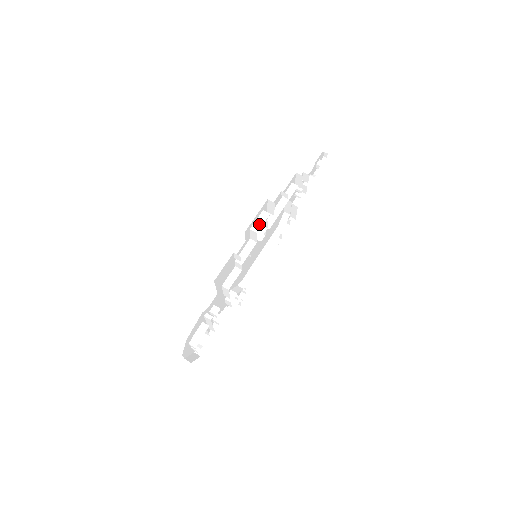
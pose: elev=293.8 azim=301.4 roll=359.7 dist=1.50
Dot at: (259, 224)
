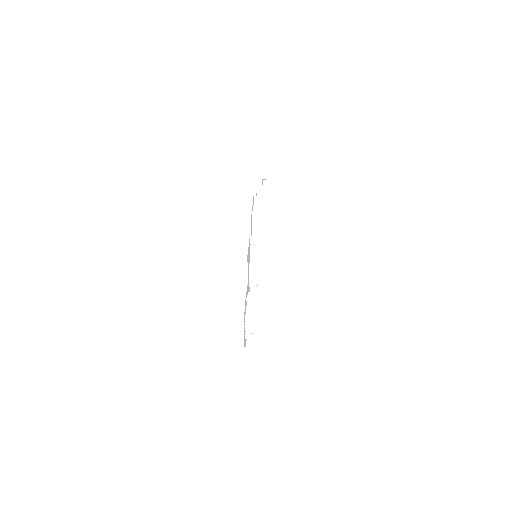
Dot at: (256, 214)
